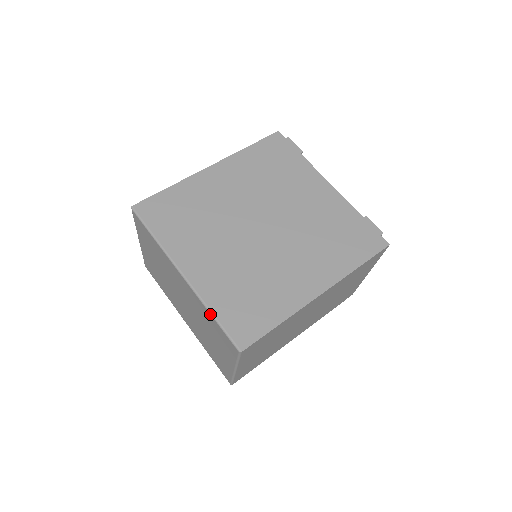
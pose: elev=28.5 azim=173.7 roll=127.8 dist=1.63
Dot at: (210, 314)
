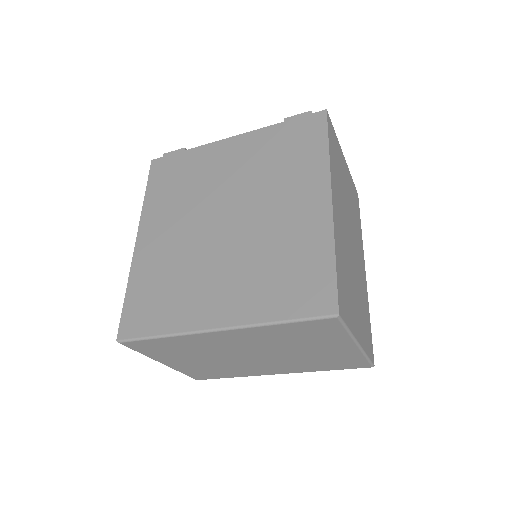
Dot at: (276, 325)
